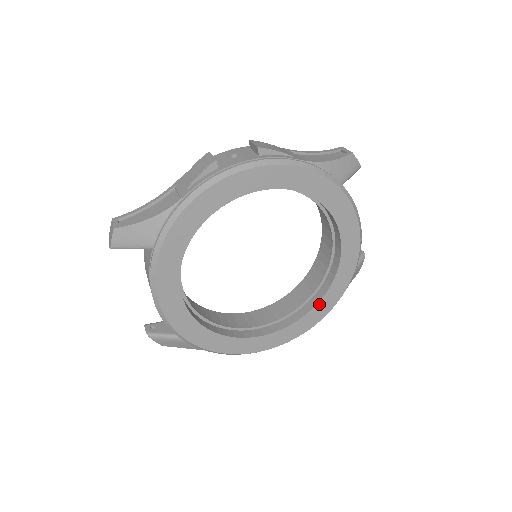
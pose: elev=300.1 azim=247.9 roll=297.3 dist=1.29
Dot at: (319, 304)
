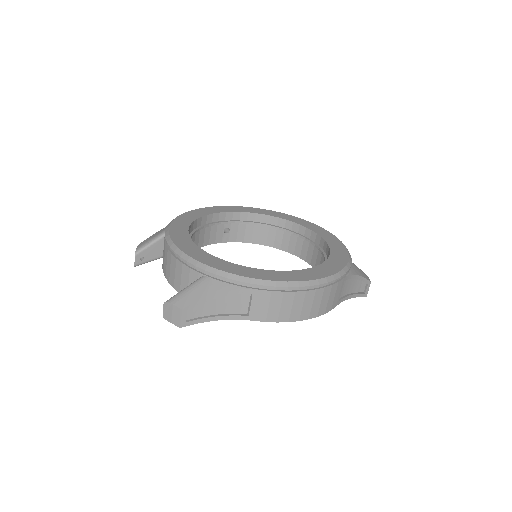
Dot at: (329, 260)
